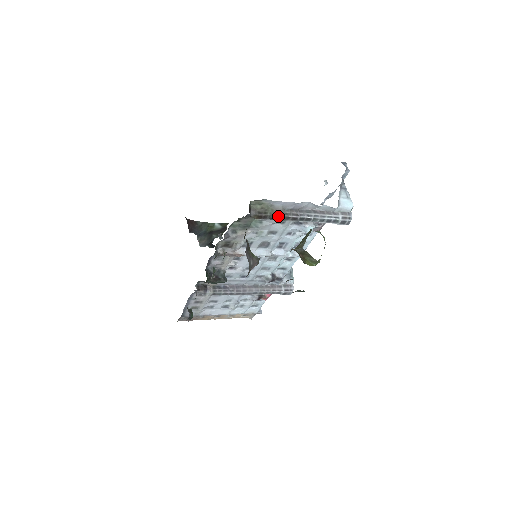
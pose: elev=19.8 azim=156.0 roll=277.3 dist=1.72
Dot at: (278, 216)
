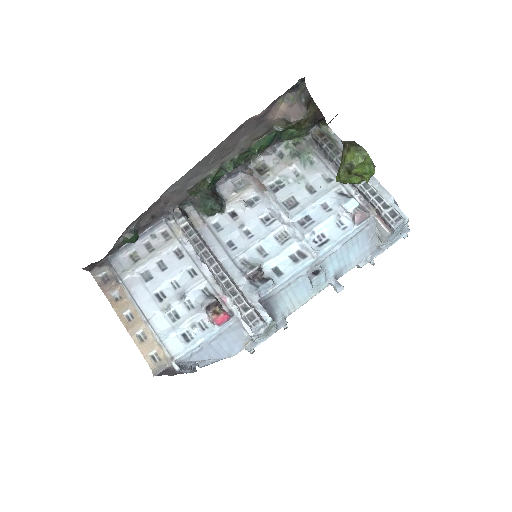
Dot at: (337, 150)
